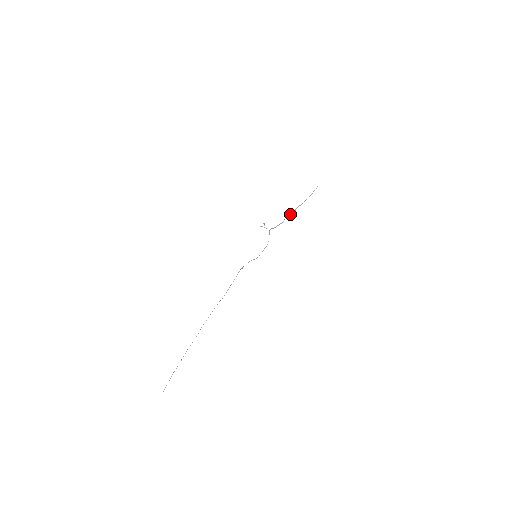
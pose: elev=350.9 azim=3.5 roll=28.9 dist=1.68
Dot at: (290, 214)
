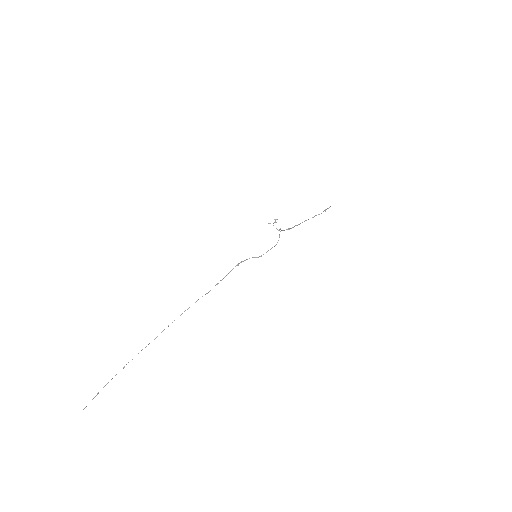
Dot at: occluded
